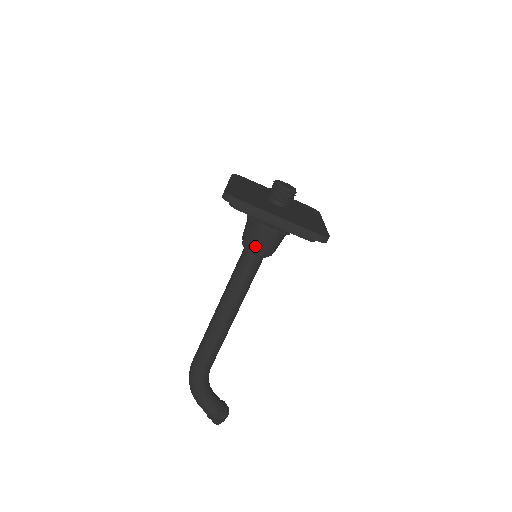
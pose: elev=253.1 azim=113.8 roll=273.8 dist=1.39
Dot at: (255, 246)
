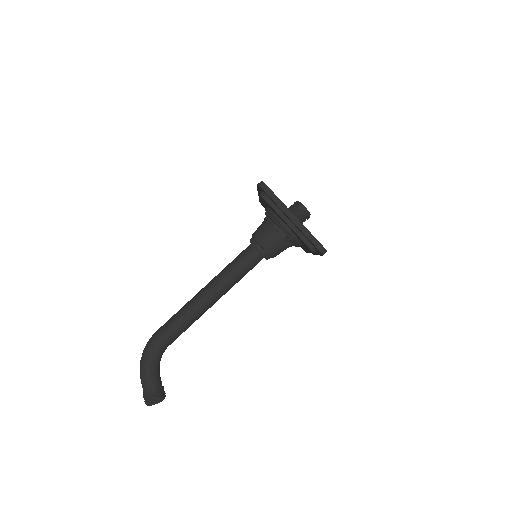
Dot at: (261, 242)
